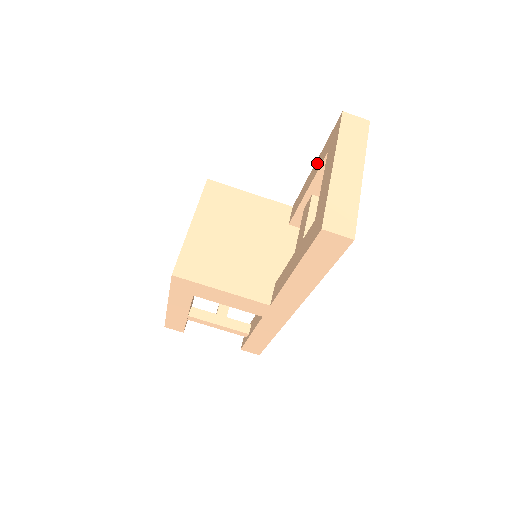
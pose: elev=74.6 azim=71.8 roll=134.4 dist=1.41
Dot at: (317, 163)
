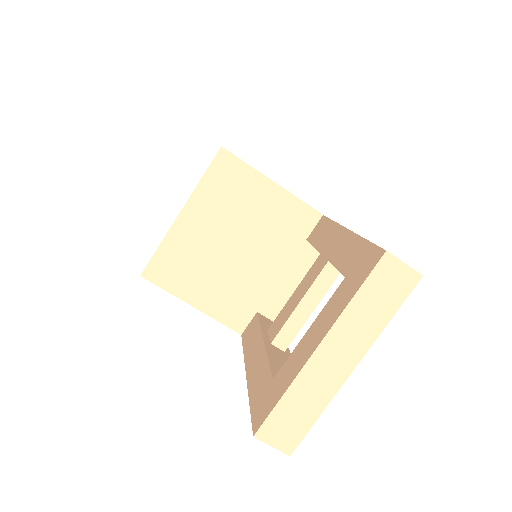
Dot at: (345, 243)
